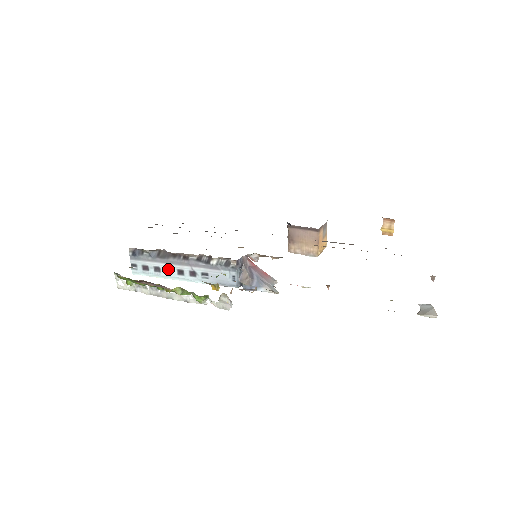
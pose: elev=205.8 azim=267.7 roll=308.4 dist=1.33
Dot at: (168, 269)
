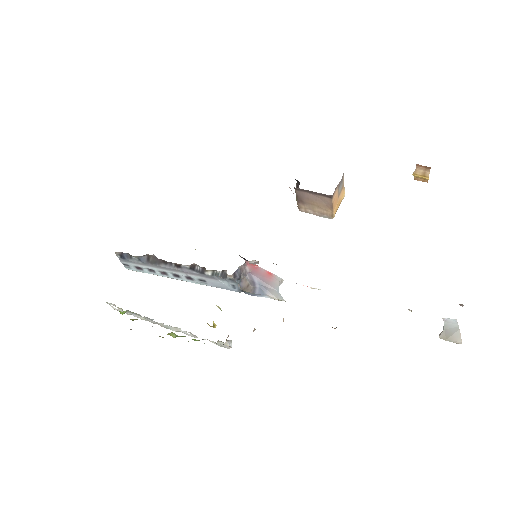
Dot at: (162, 272)
